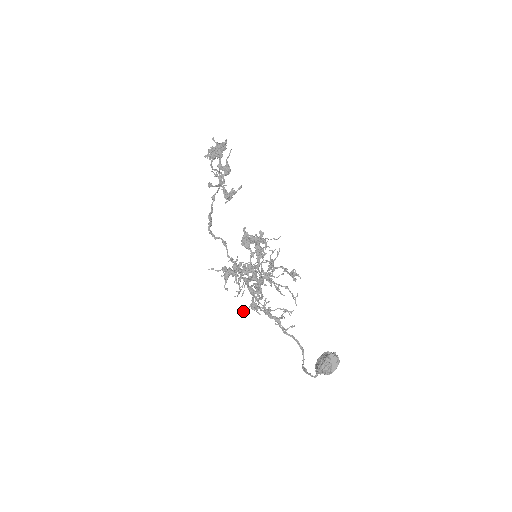
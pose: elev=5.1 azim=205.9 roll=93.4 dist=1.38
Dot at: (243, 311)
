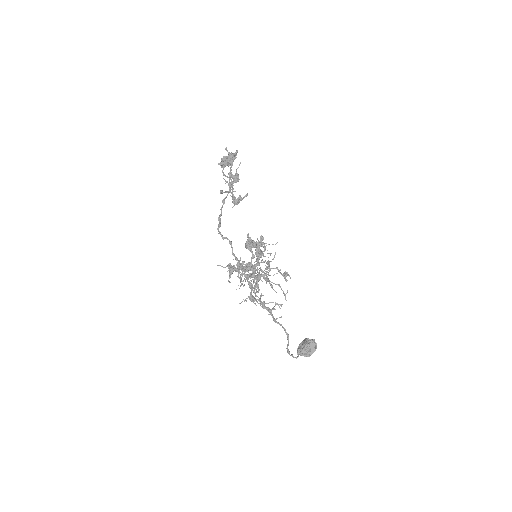
Dot at: (242, 301)
